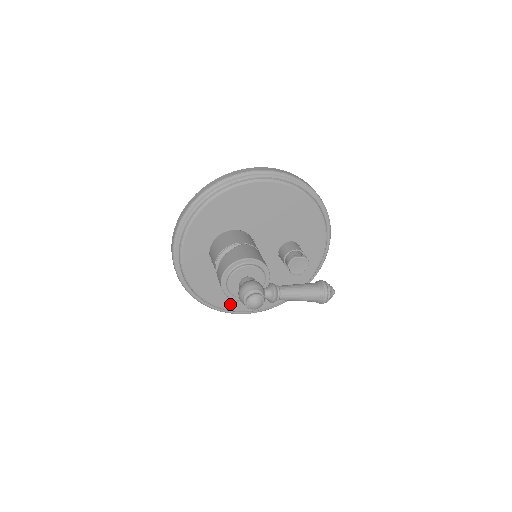
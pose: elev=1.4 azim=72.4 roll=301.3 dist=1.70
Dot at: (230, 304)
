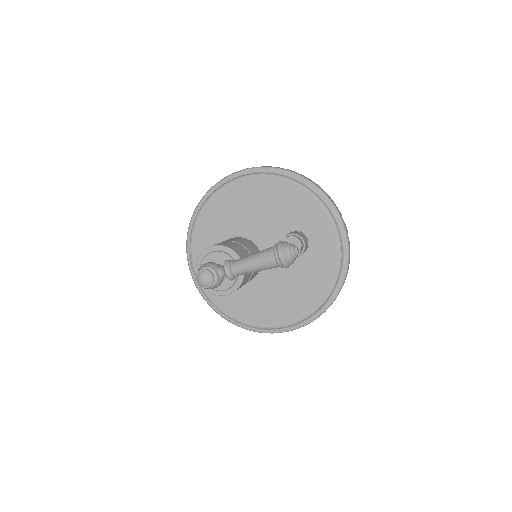
Dot at: (264, 320)
